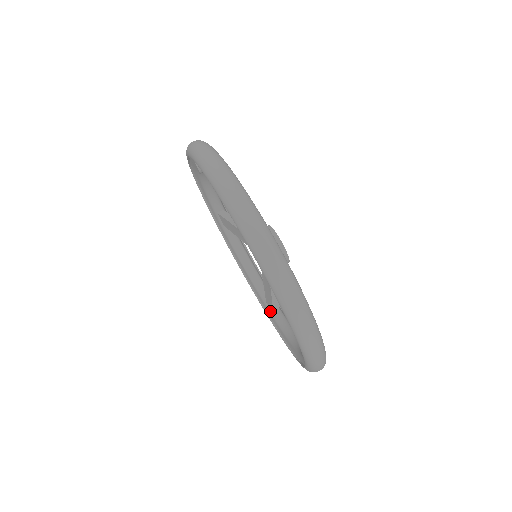
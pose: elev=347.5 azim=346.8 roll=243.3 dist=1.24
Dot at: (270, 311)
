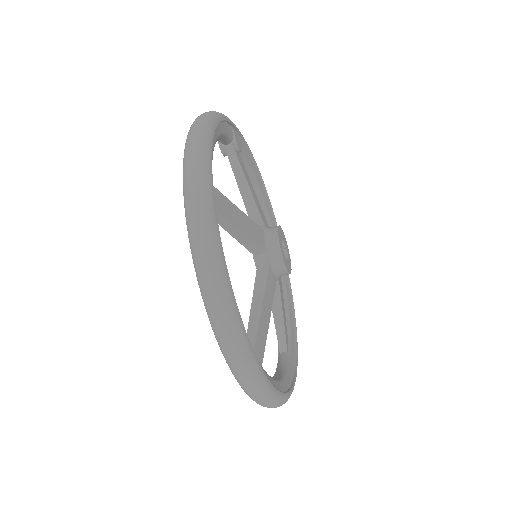
Dot at: occluded
